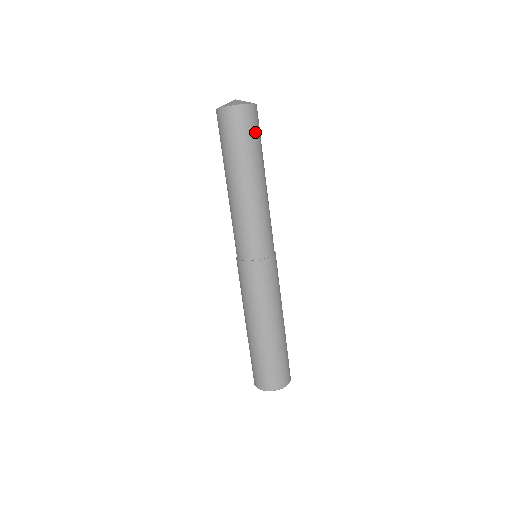
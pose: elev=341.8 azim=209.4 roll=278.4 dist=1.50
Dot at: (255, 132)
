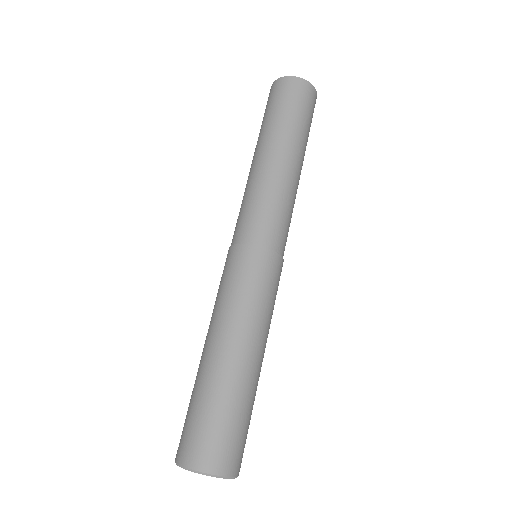
Dot at: (301, 107)
